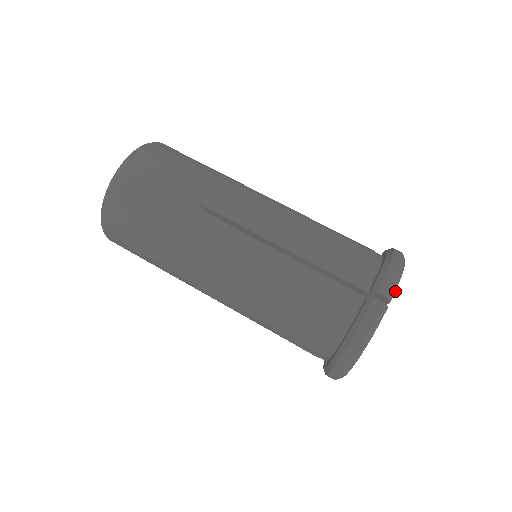
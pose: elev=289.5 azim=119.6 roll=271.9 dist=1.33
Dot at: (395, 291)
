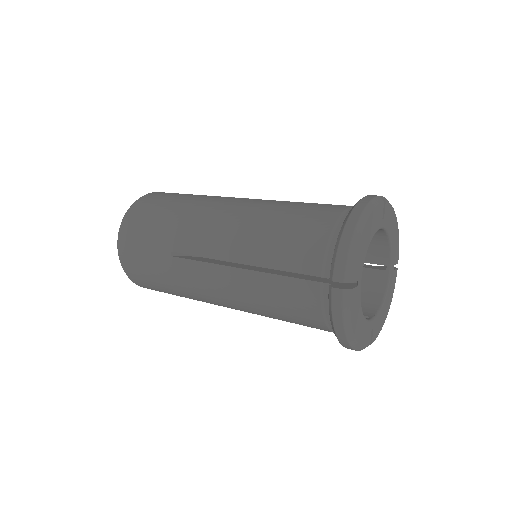
Dot at: (389, 203)
